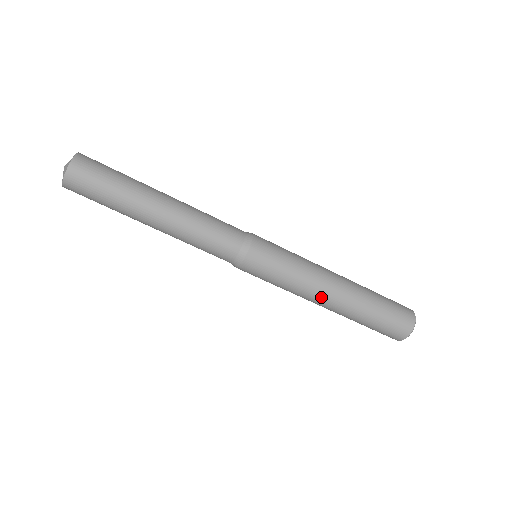
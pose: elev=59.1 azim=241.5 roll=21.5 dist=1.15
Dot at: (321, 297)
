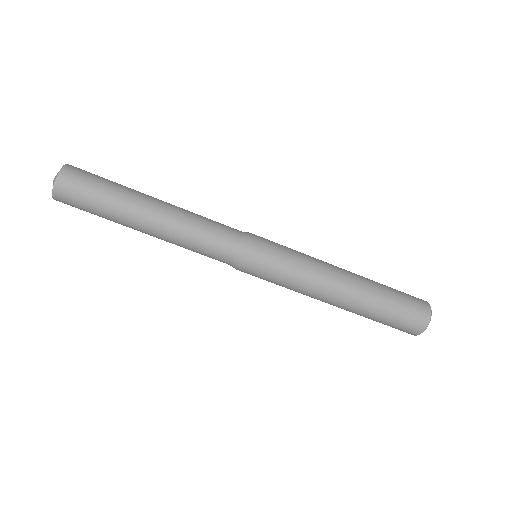
Dot at: (328, 292)
